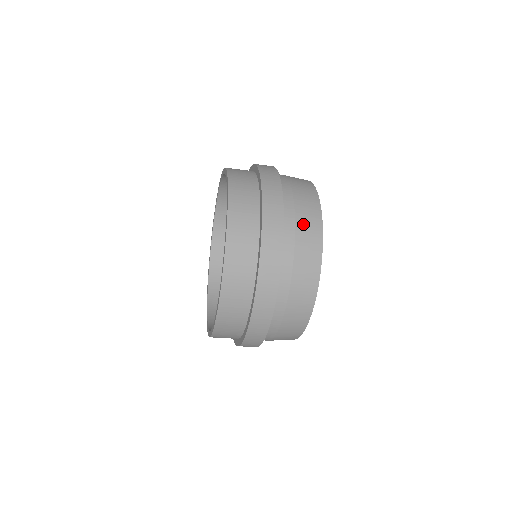
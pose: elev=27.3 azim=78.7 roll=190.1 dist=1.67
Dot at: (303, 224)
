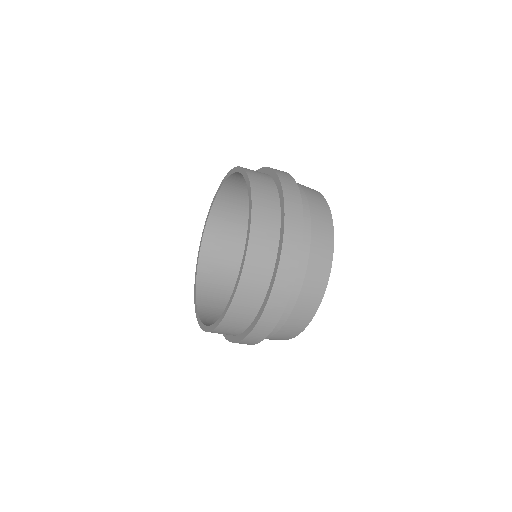
Dot at: (302, 306)
